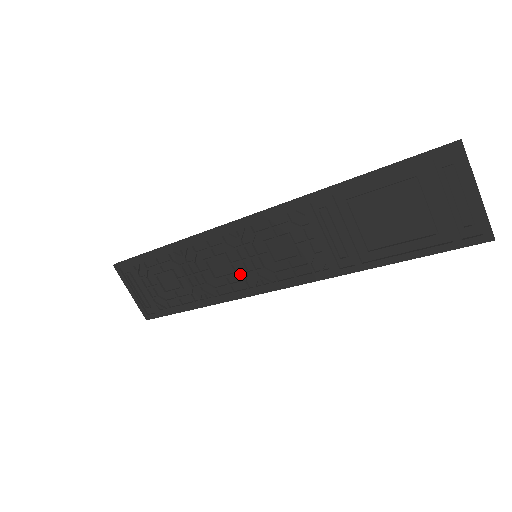
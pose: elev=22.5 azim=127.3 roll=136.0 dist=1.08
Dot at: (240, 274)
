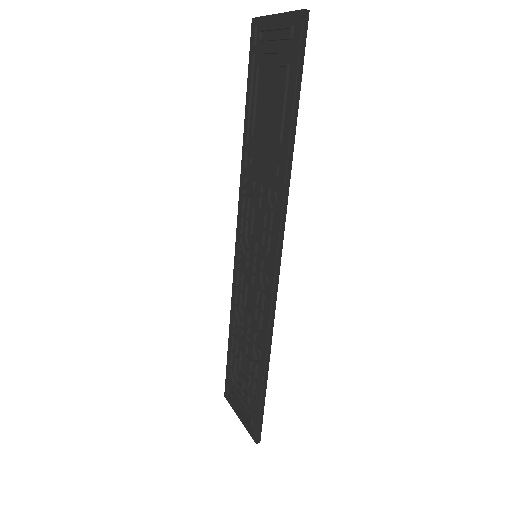
Dot at: (260, 289)
